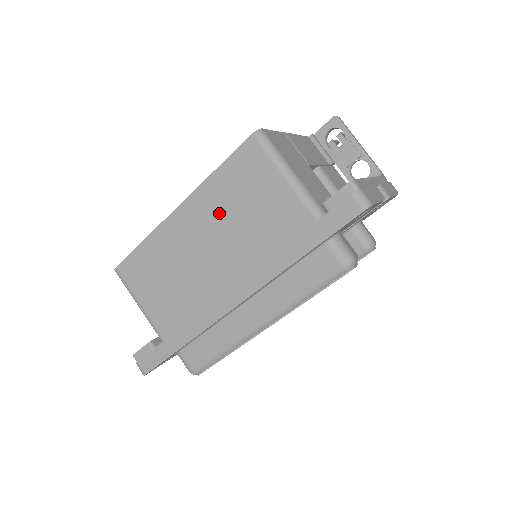
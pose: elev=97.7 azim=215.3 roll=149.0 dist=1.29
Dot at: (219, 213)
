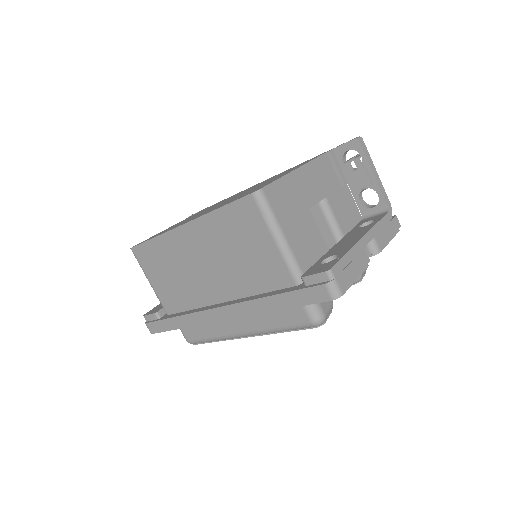
Dot at: (217, 244)
